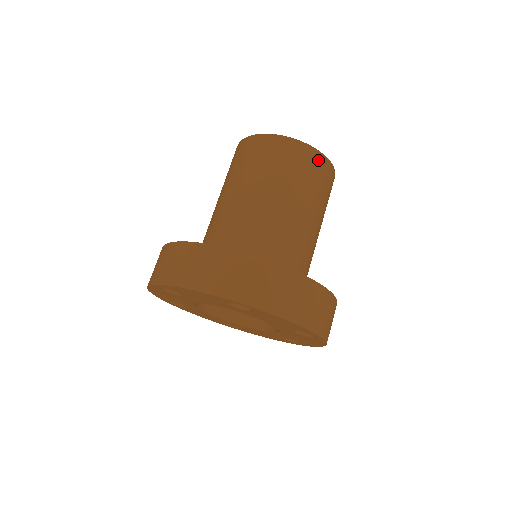
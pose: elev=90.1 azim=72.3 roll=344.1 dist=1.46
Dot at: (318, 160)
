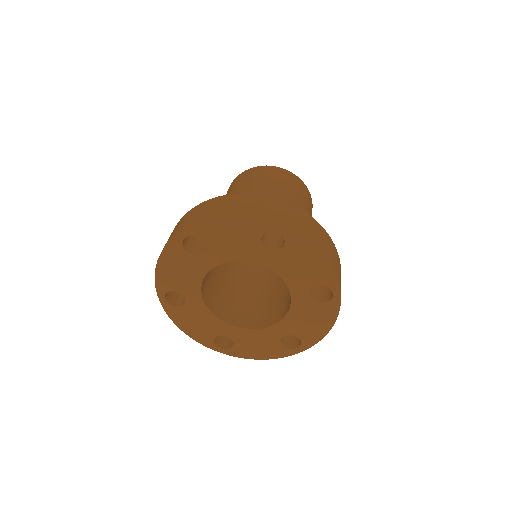
Dot at: (304, 188)
